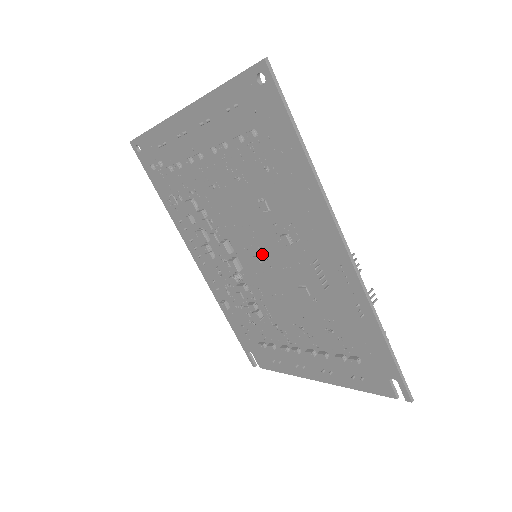
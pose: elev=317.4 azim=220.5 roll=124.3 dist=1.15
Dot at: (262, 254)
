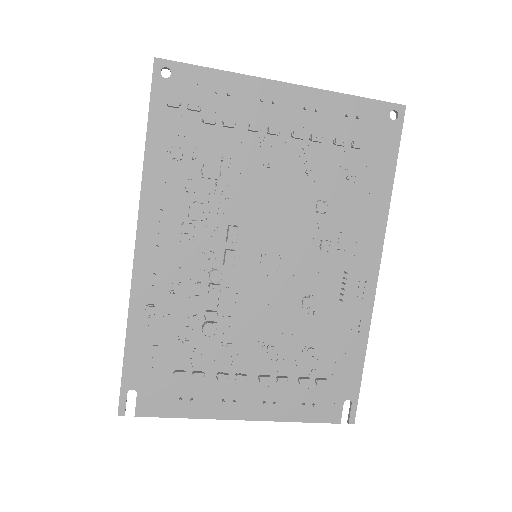
Dot at: (277, 254)
